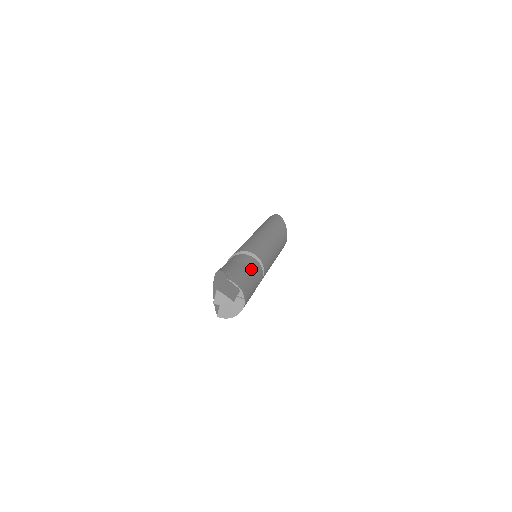
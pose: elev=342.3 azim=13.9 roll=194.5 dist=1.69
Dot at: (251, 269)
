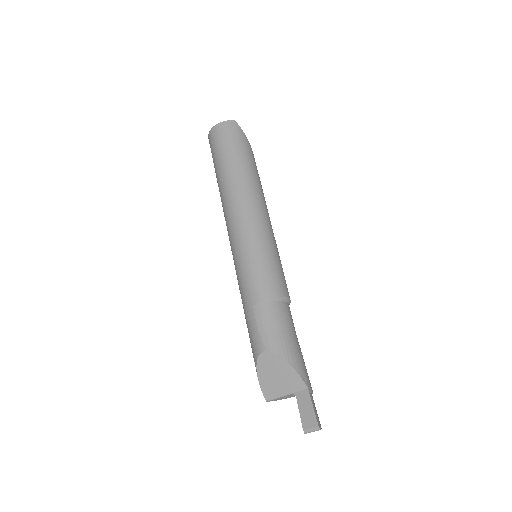
Dot at: occluded
